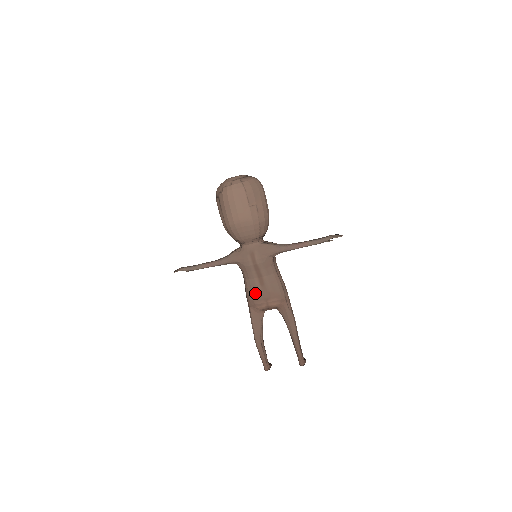
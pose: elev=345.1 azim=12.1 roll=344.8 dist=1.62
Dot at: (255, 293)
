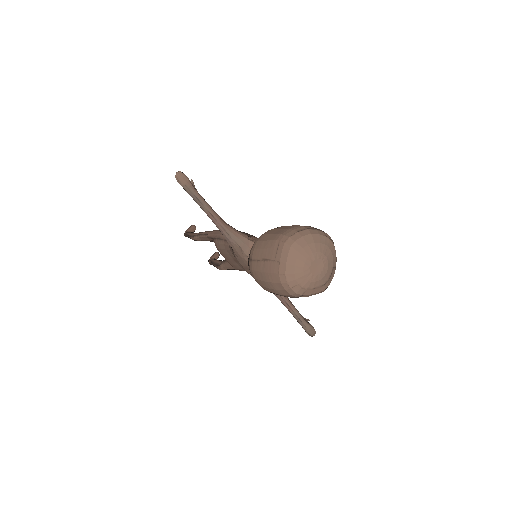
Dot at: (224, 252)
